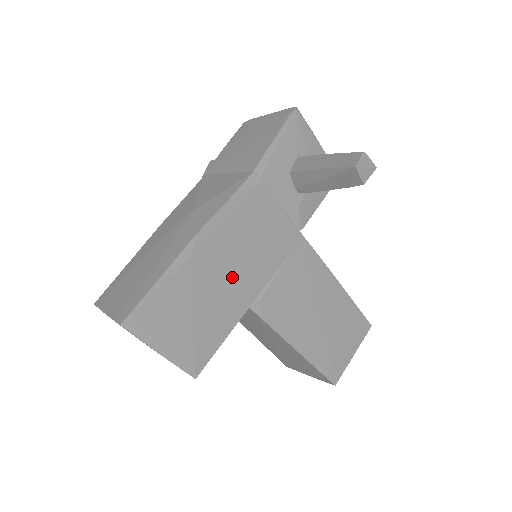
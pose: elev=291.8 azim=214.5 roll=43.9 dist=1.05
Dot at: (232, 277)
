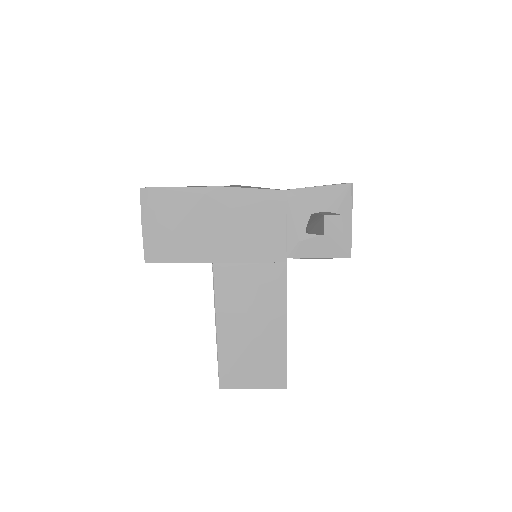
Dot at: (218, 233)
